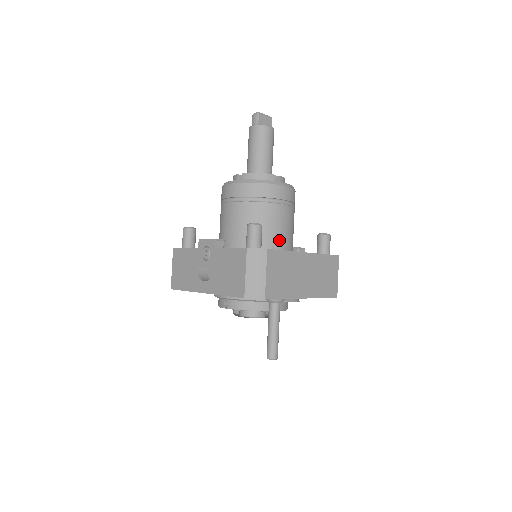
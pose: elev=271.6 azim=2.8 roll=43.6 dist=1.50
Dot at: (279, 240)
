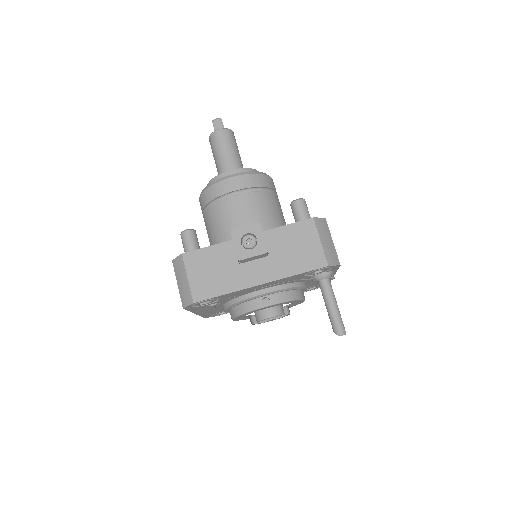
Dot at: occluded
